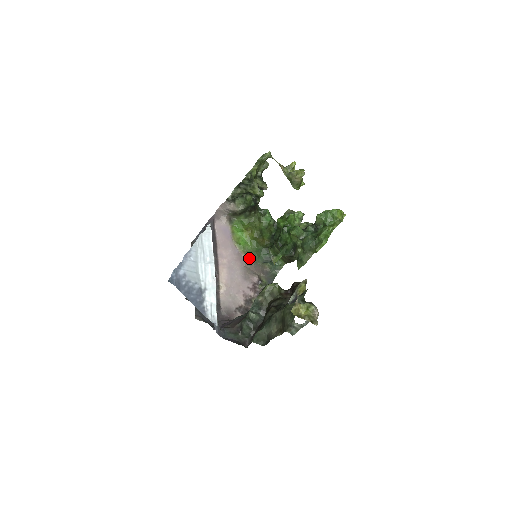
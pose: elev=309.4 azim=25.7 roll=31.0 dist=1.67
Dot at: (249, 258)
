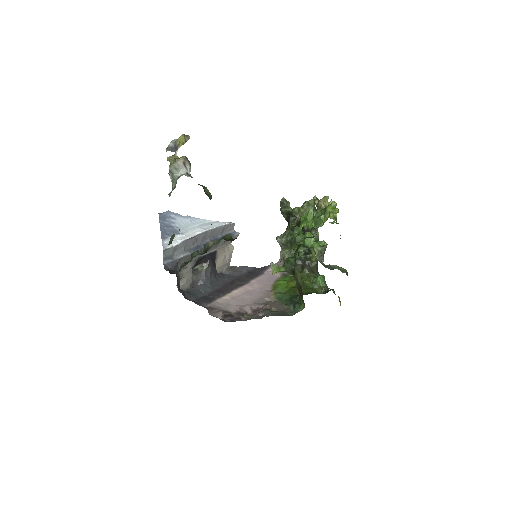
Dot at: (276, 297)
